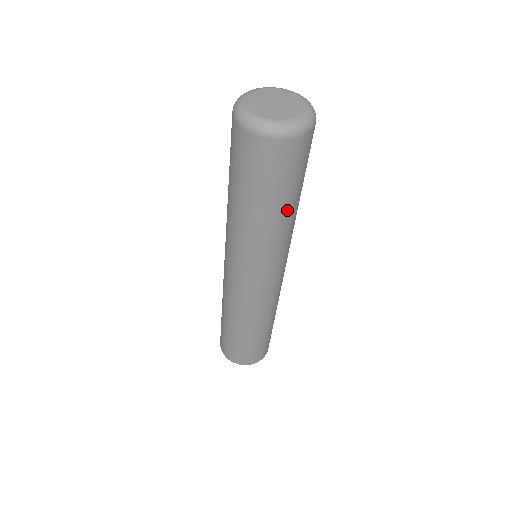
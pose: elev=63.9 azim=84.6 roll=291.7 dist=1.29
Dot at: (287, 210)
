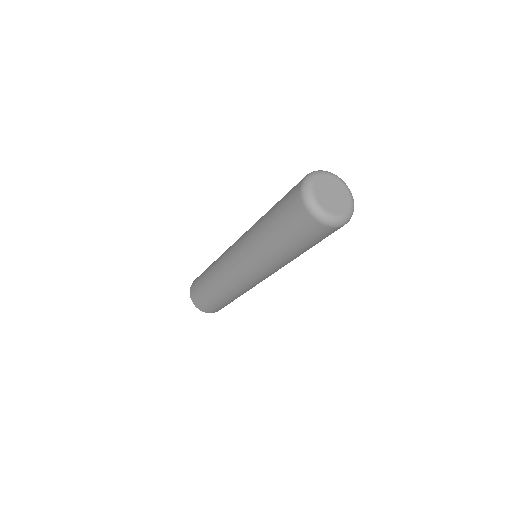
Dot at: (299, 254)
